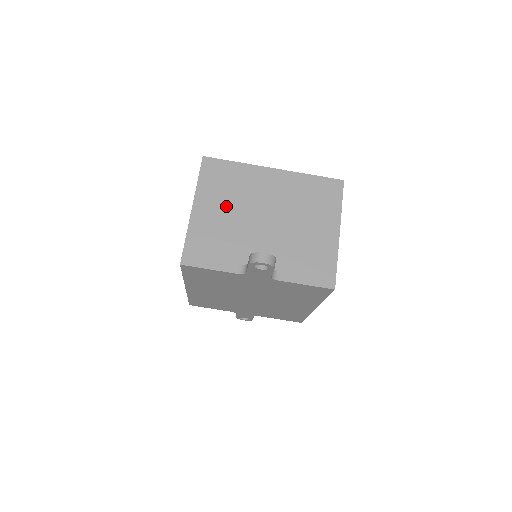
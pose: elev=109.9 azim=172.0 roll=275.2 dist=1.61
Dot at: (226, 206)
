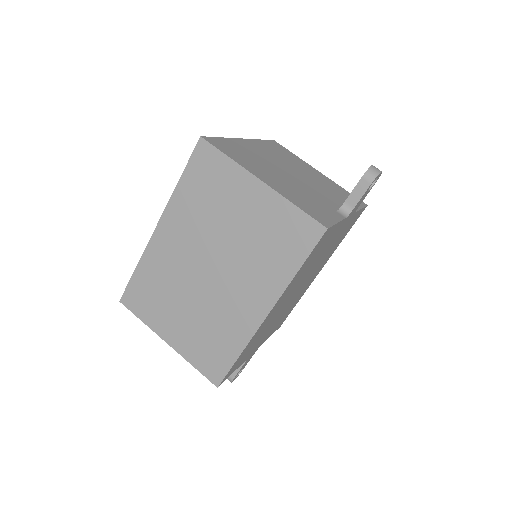
Dot at: (270, 172)
